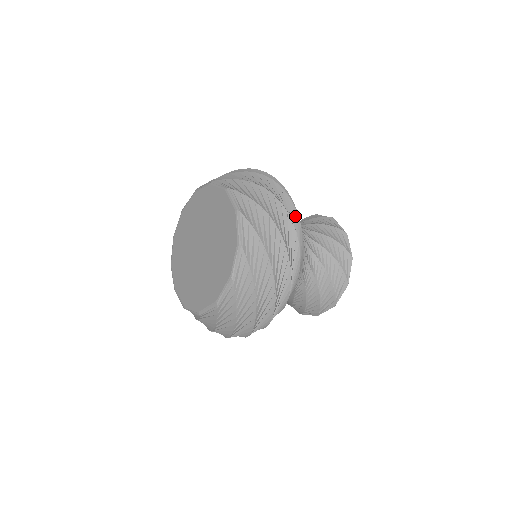
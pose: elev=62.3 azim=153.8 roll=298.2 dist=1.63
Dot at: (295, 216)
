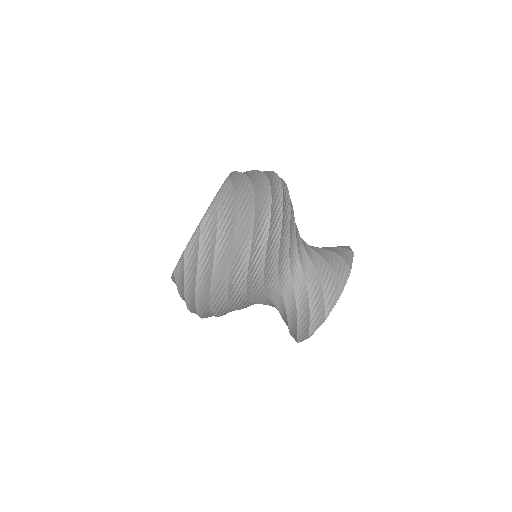
Dot at: (279, 192)
